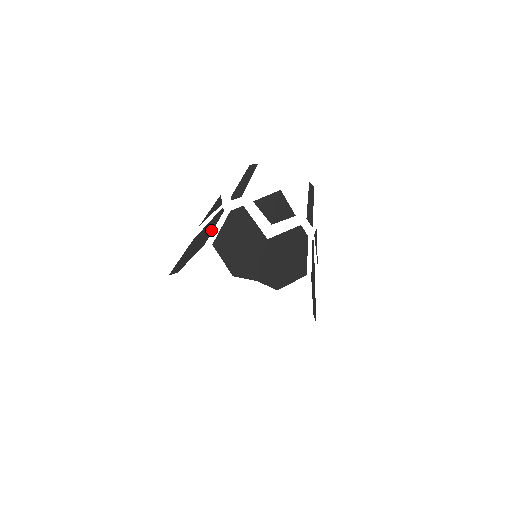
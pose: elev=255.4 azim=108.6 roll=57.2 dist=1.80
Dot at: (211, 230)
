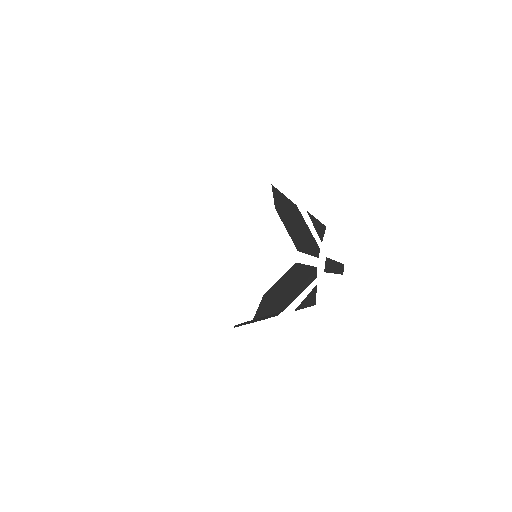
Dot at: occluded
